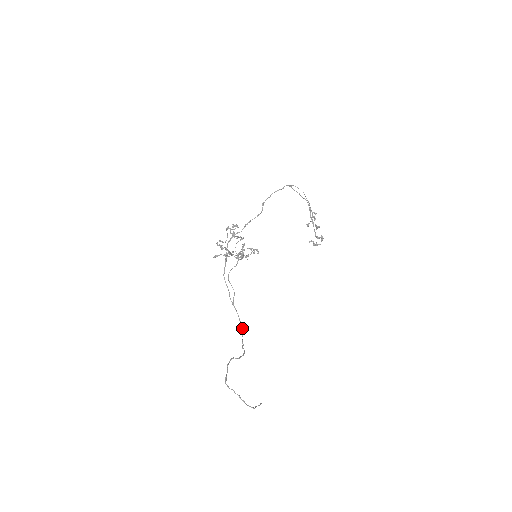
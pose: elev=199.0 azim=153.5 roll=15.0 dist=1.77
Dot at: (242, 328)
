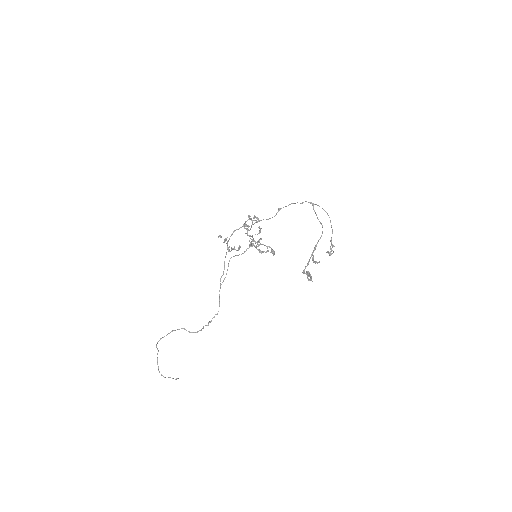
Dot at: (218, 311)
